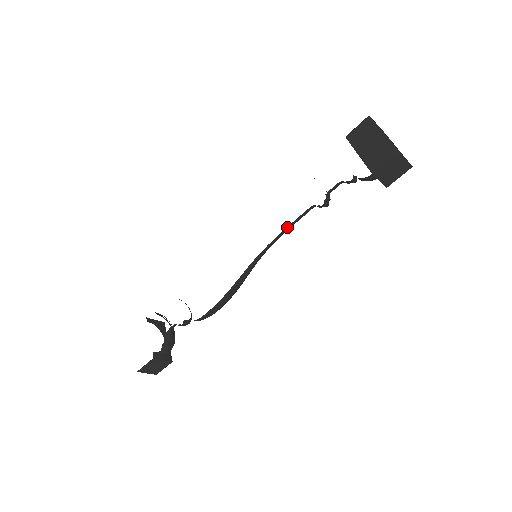
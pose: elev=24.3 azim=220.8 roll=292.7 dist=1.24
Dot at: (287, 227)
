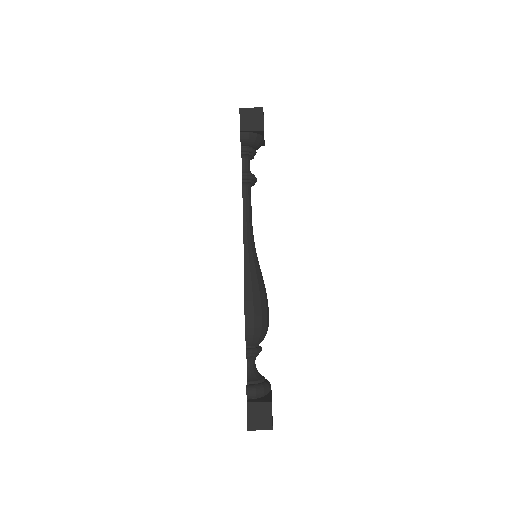
Dot at: (243, 213)
